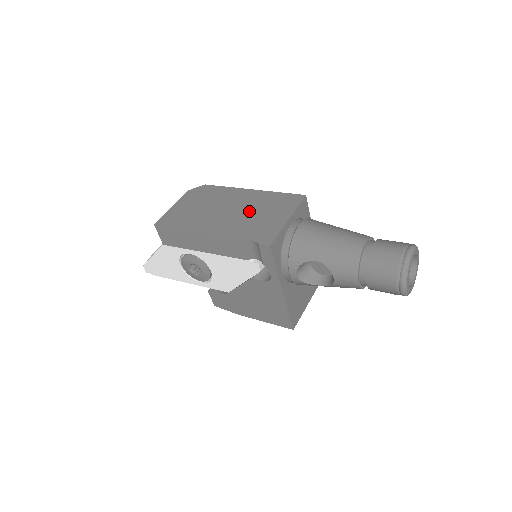
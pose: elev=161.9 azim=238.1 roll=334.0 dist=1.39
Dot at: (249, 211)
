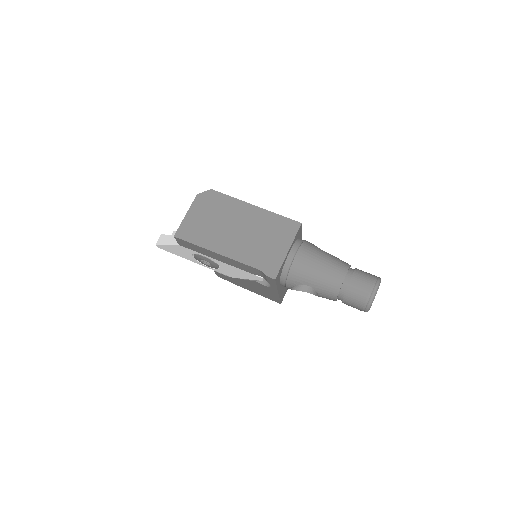
Dot at: (255, 235)
